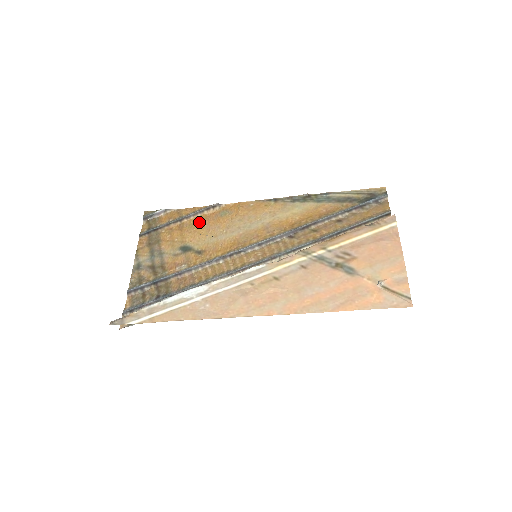
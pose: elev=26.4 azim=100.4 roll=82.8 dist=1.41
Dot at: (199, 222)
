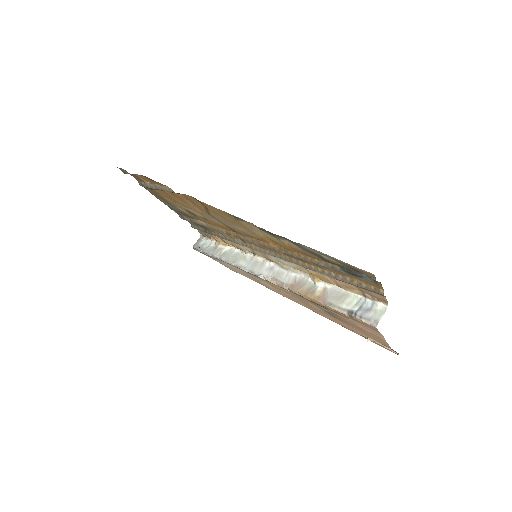
Dot at: (178, 198)
